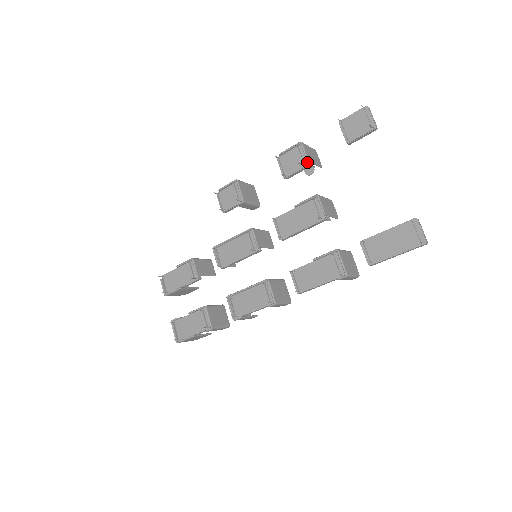
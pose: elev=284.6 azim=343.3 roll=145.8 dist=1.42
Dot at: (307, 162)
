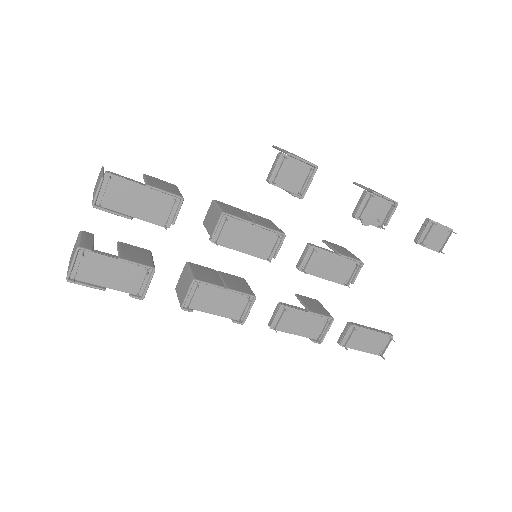
Dot at: occluded
